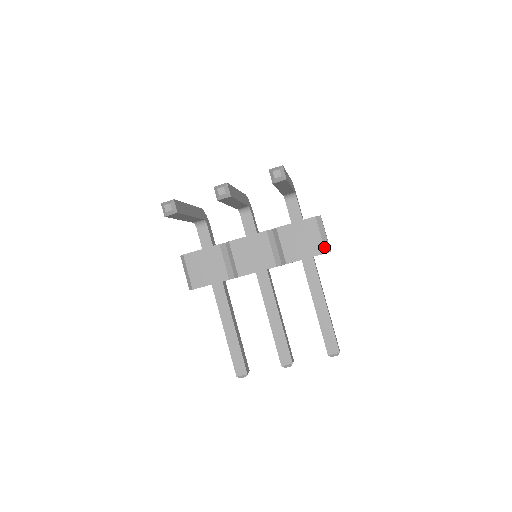
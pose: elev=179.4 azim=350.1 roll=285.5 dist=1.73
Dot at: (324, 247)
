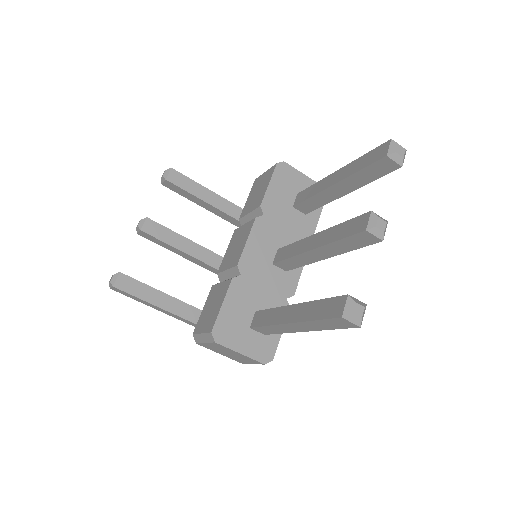
Dot at: (273, 166)
